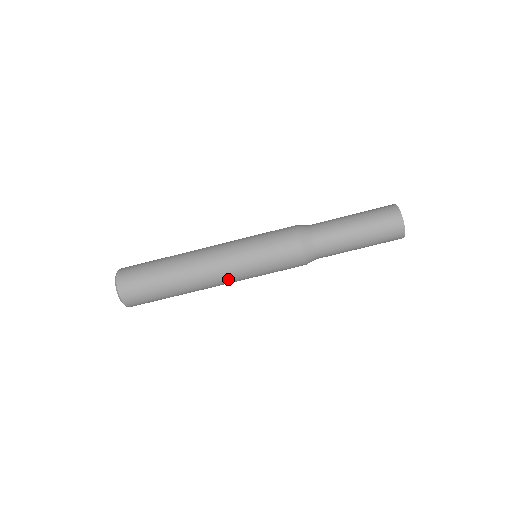
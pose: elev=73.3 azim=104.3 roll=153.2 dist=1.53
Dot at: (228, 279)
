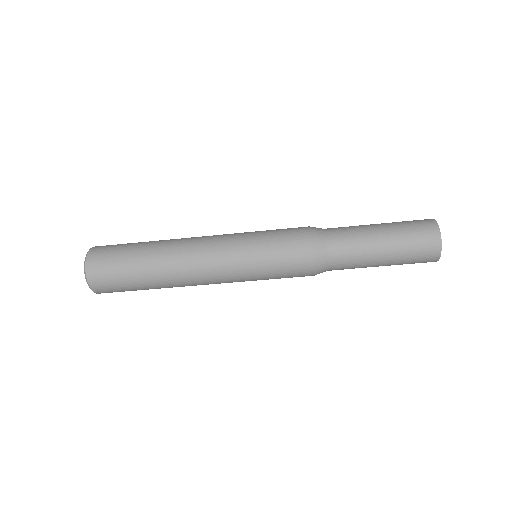
Dot at: (219, 281)
